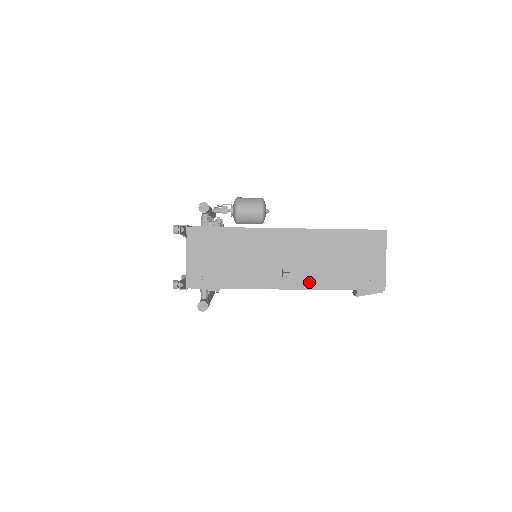
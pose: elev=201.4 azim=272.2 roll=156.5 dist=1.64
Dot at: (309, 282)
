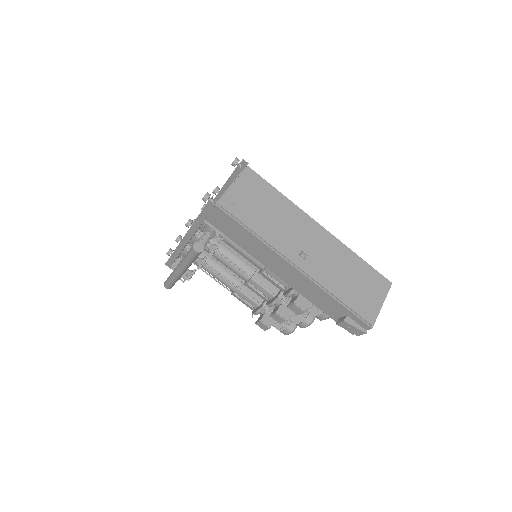
Dot at: (318, 275)
